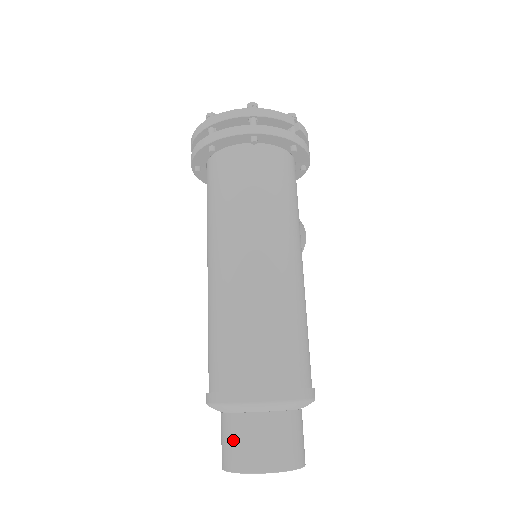
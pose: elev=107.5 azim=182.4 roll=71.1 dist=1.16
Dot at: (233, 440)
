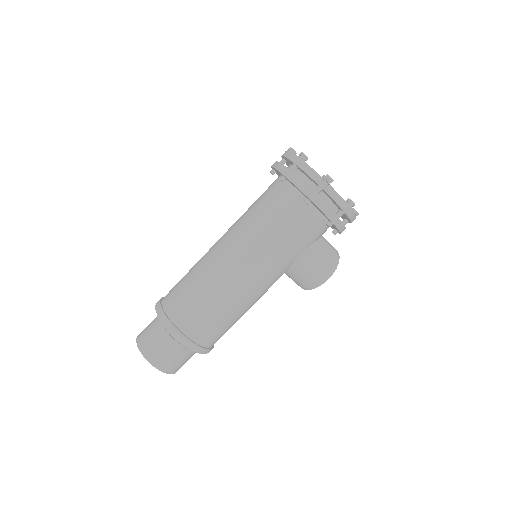
Dot at: occluded
